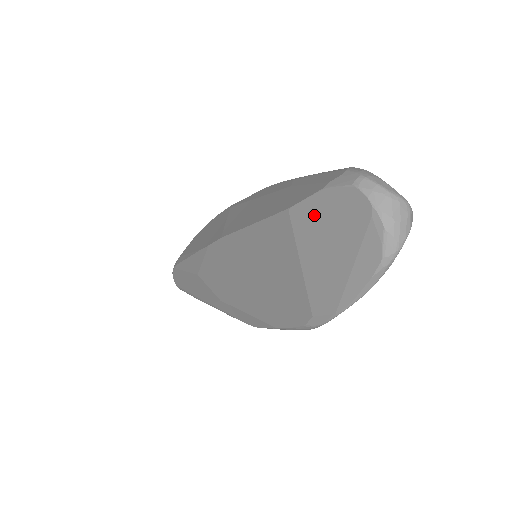
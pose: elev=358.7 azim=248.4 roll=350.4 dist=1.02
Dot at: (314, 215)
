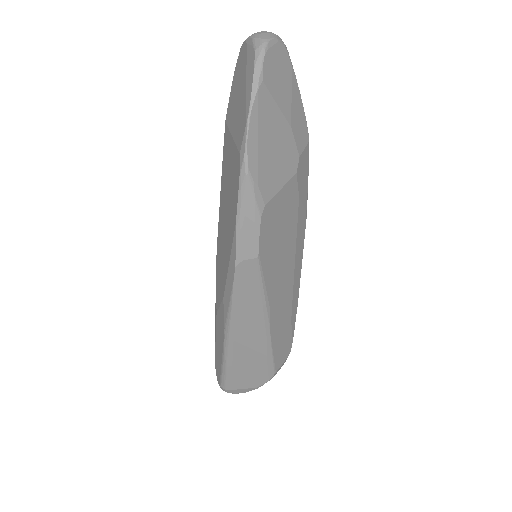
Dot at: (232, 97)
